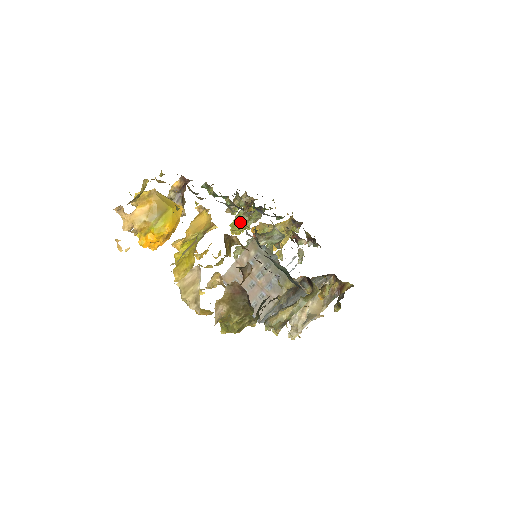
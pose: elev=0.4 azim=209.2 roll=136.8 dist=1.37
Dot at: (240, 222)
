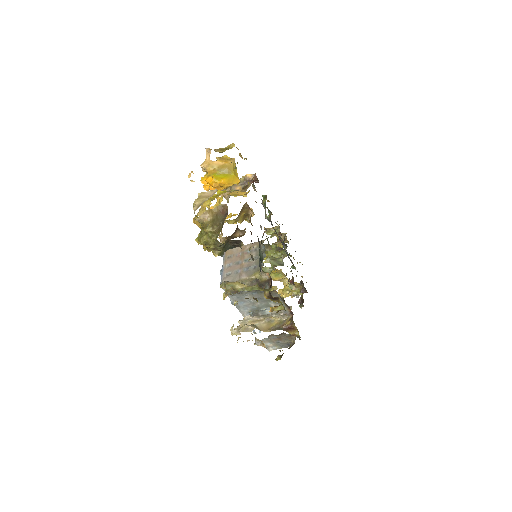
Dot at: occluded
